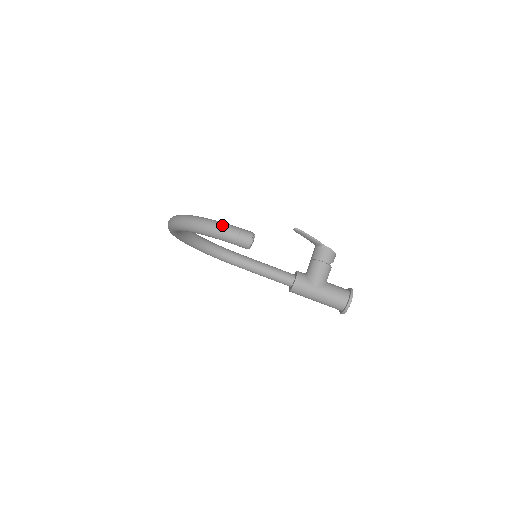
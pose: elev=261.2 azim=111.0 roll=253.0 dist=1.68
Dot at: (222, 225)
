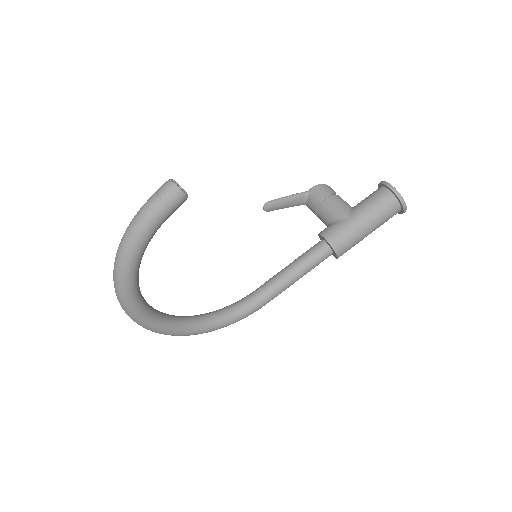
Dot at: occluded
